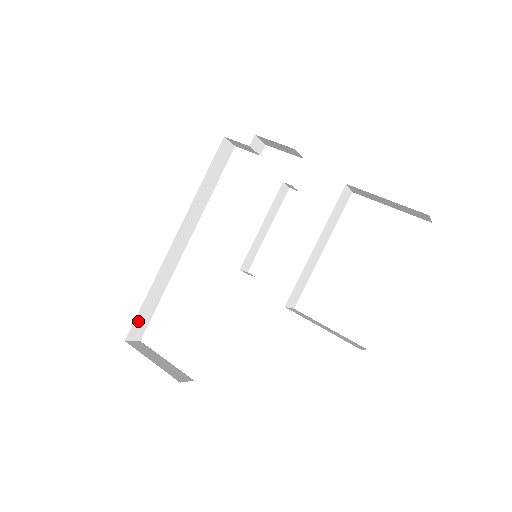
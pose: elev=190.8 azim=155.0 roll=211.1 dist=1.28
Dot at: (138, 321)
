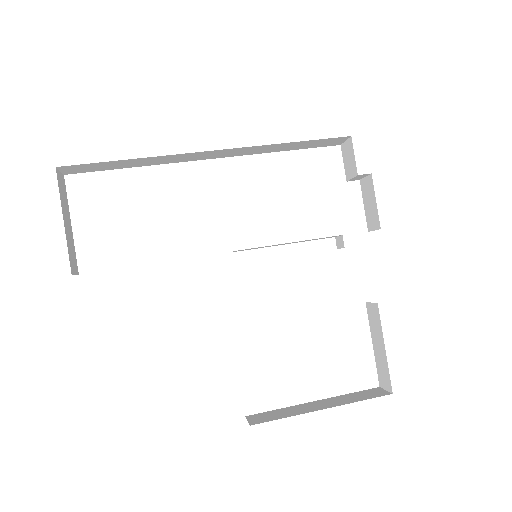
Dot at: (90, 165)
